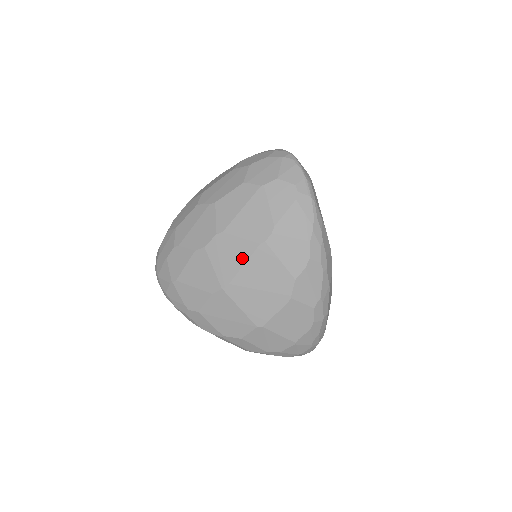
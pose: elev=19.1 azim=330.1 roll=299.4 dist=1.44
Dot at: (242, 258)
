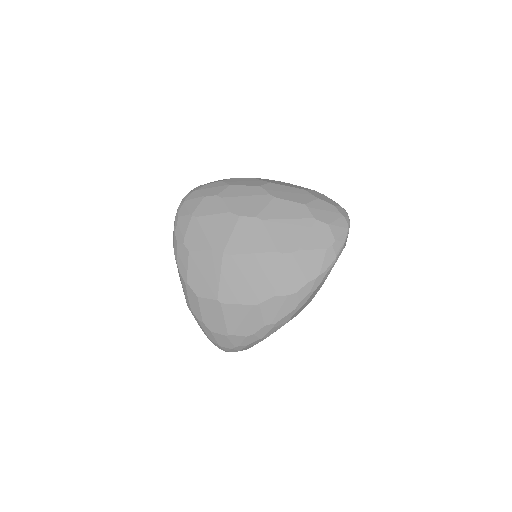
Dot at: (257, 248)
